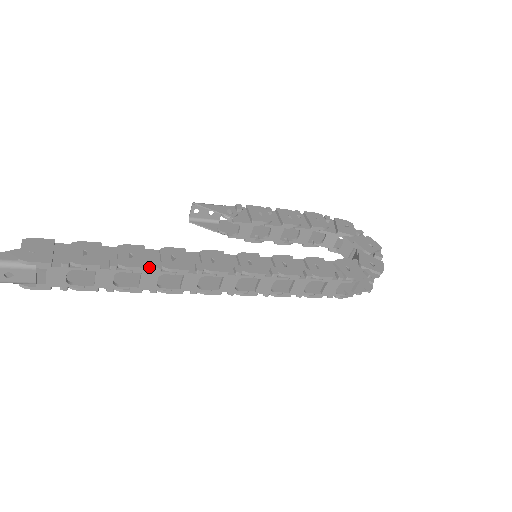
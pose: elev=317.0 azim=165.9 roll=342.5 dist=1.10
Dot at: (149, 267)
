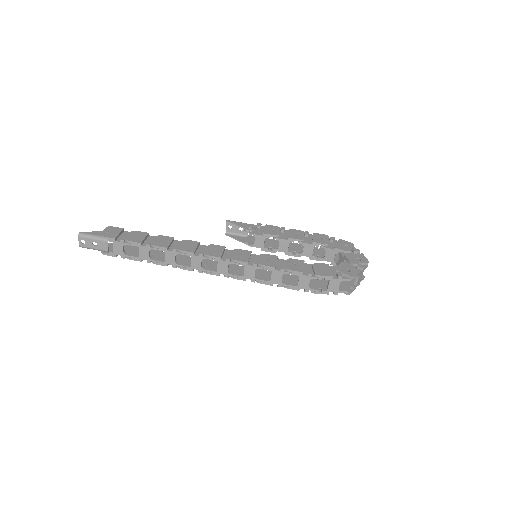
Dot at: (170, 249)
